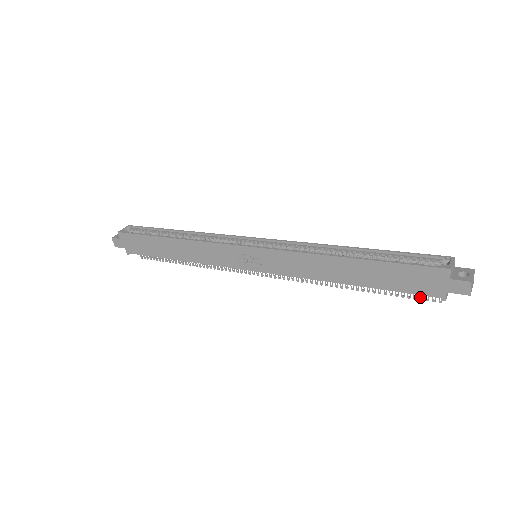
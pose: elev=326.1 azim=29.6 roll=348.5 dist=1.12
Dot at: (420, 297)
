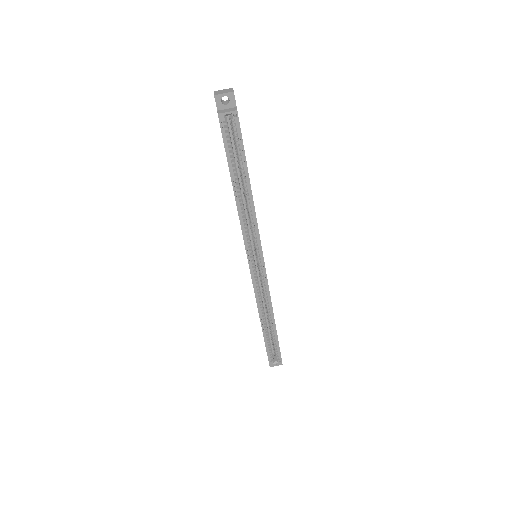
Dot at: occluded
